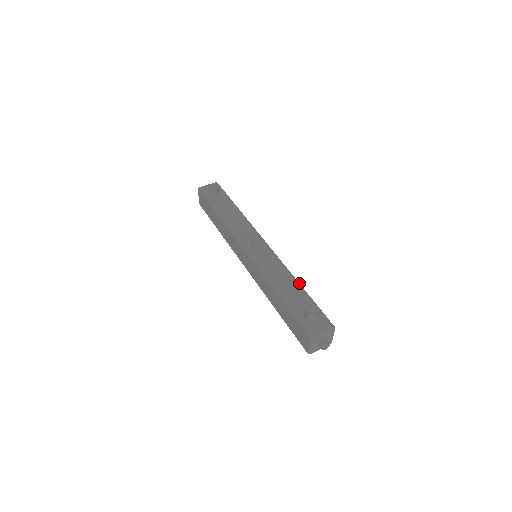
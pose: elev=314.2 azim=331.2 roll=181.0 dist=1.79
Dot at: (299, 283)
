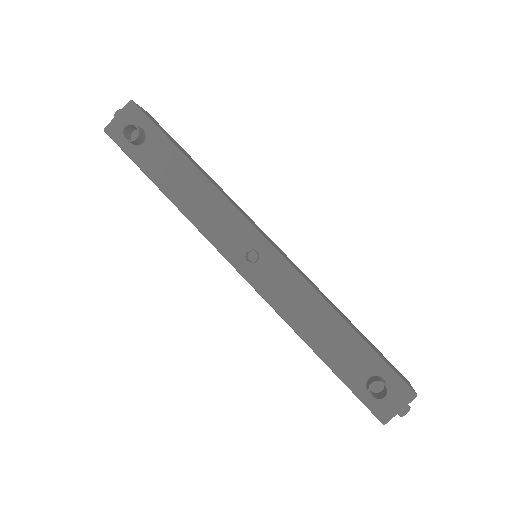
Dot at: (343, 320)
